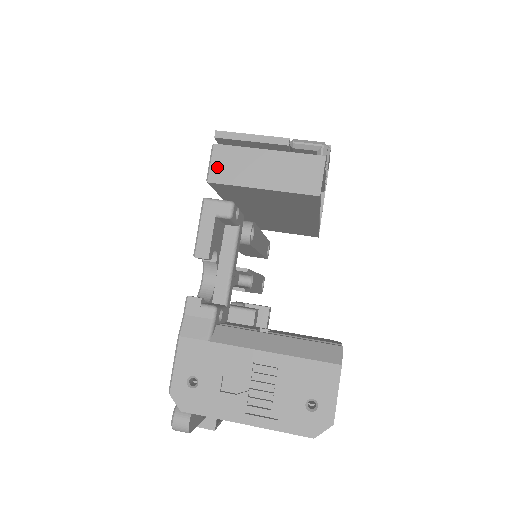
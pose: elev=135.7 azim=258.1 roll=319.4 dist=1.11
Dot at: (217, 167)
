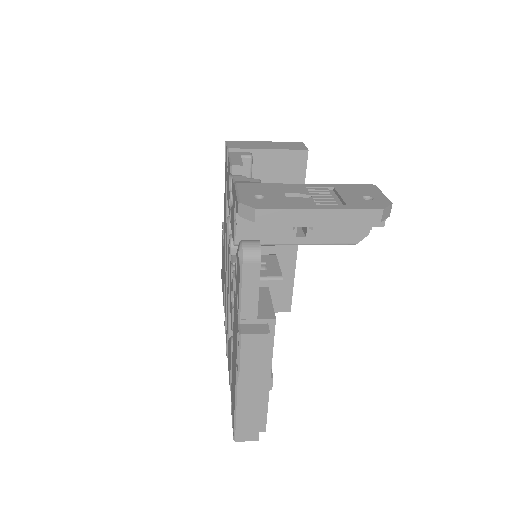
Dot at: (233, 145)
